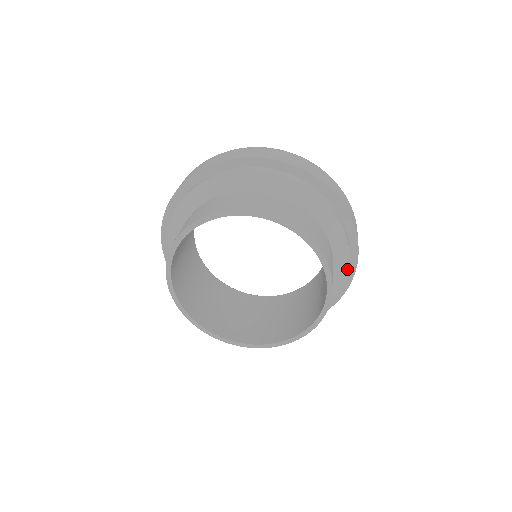
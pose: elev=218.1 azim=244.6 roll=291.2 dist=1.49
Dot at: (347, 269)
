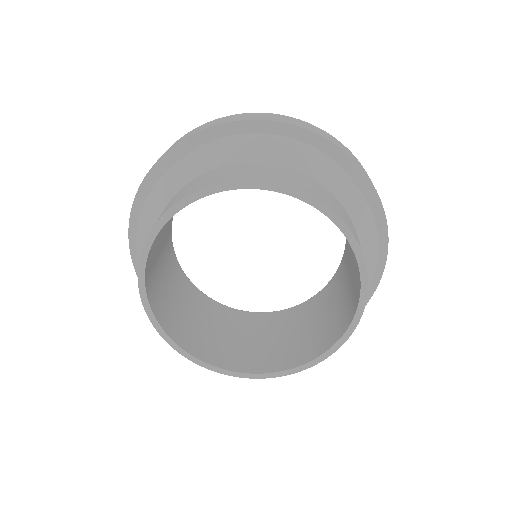
Dot at: (377, 243)
